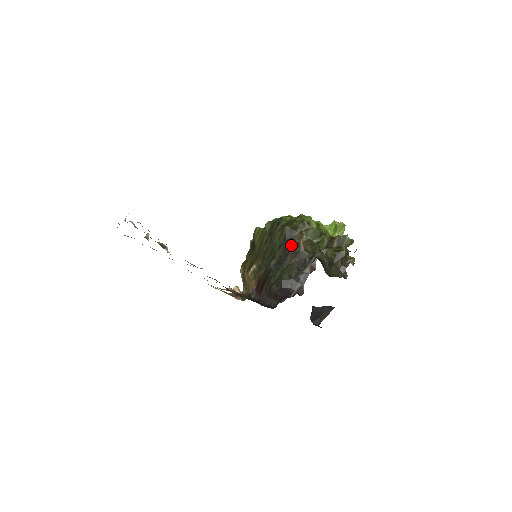
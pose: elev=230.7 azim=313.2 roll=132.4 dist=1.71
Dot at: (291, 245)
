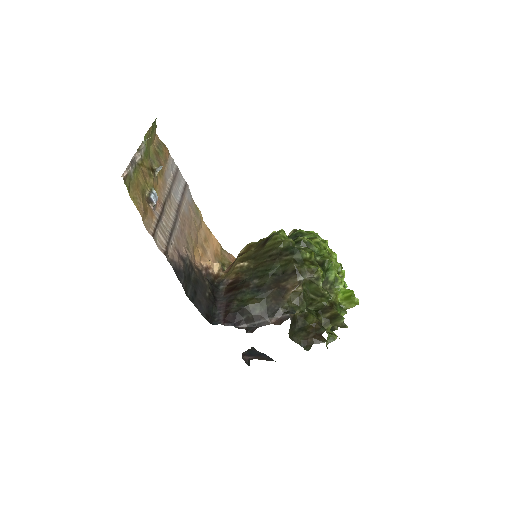
Dot at: (282, 284)
